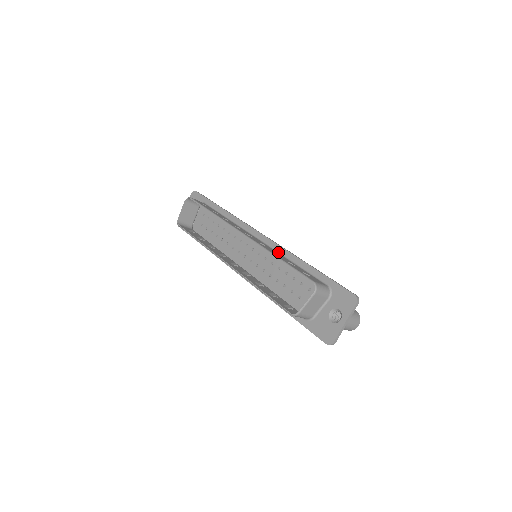
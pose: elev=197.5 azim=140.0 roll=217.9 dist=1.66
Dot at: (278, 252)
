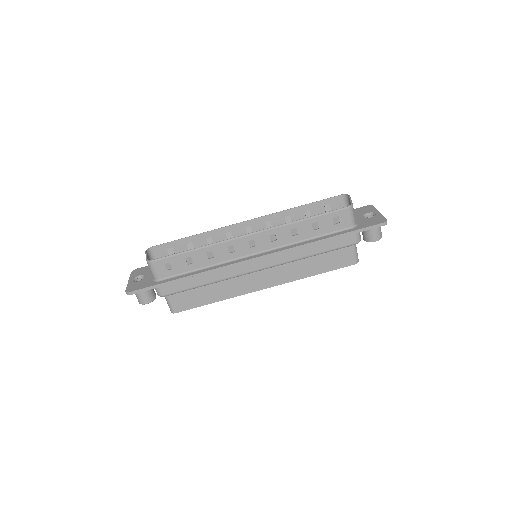
Dot at: occluded
